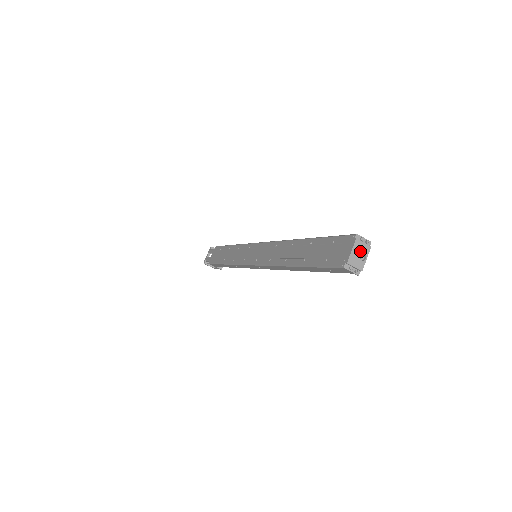
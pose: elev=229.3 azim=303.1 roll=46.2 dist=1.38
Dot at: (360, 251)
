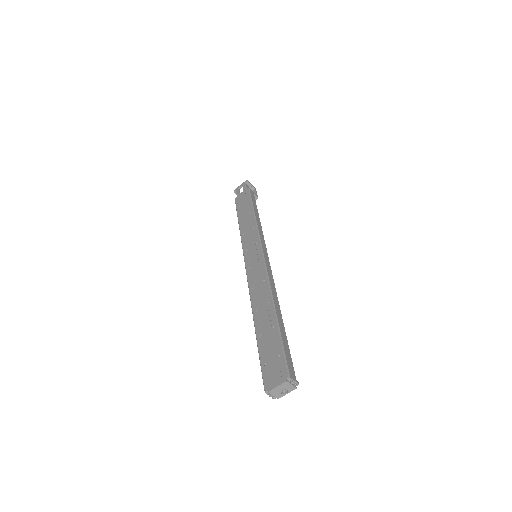
Dot at: (284, 388)
